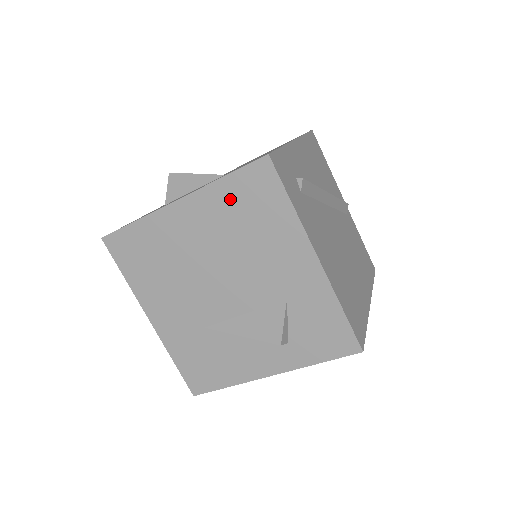
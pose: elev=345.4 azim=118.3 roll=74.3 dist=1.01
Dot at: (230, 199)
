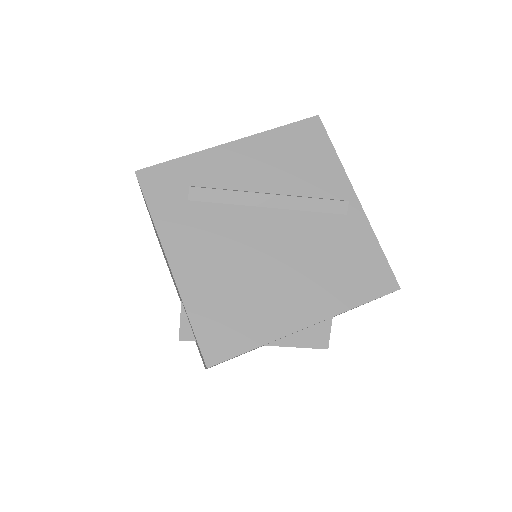
Dot at: (147, 208)
